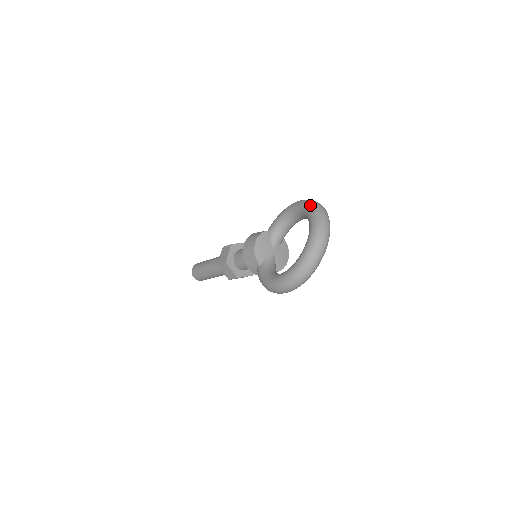
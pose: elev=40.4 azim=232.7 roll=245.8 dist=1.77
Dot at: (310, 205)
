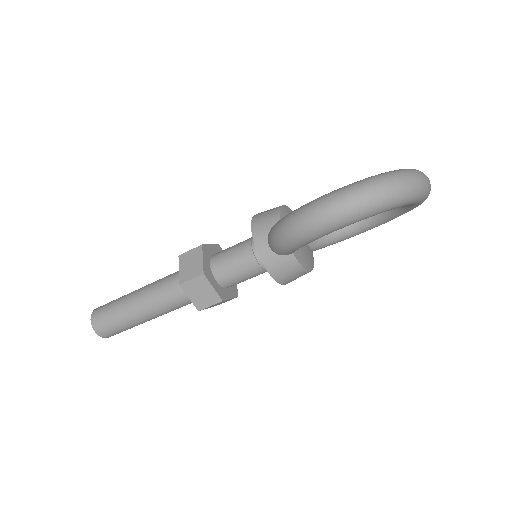
Dot at: occluded
